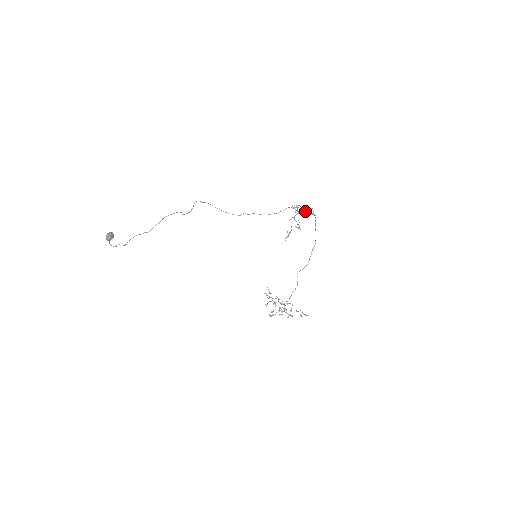
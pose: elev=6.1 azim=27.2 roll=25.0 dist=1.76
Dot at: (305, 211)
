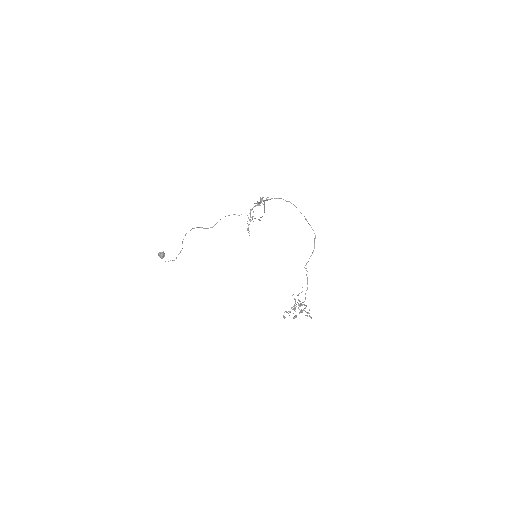
Dot at: (257, 202)
